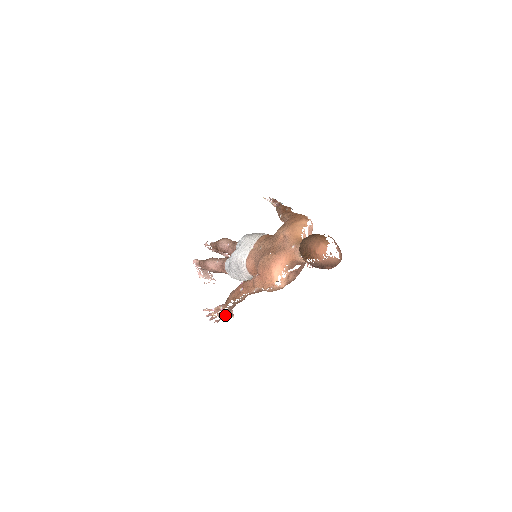
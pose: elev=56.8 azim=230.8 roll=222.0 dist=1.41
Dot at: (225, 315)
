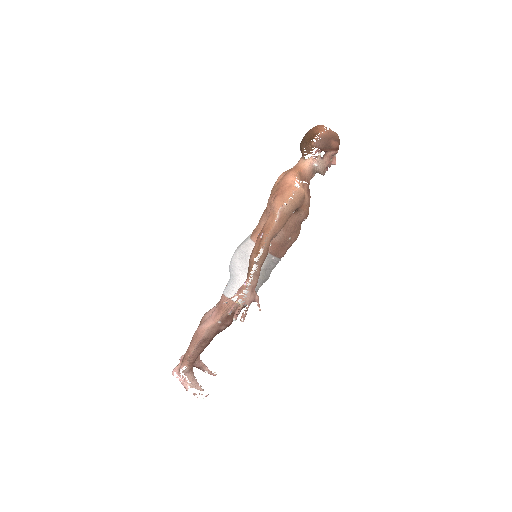
Dot at: (251, 299)
